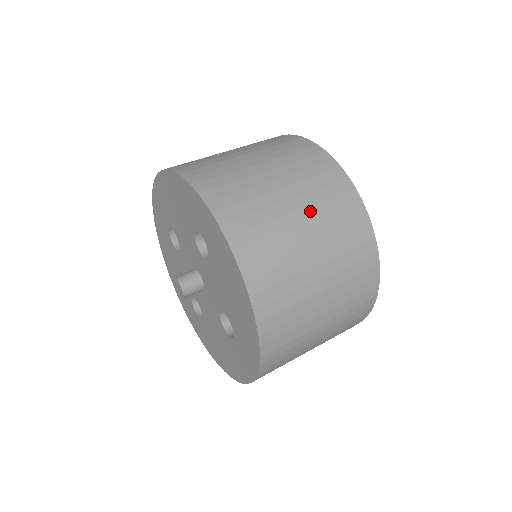
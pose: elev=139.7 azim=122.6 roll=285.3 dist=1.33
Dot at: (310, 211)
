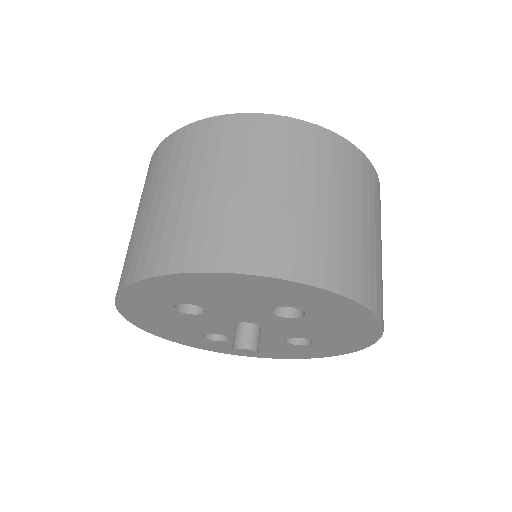
Dot at: (371, 217)
